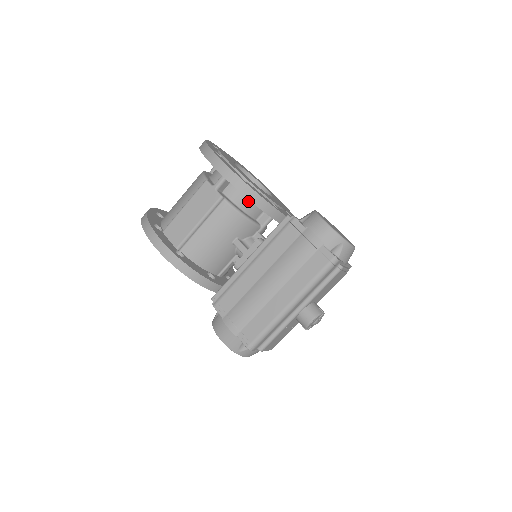
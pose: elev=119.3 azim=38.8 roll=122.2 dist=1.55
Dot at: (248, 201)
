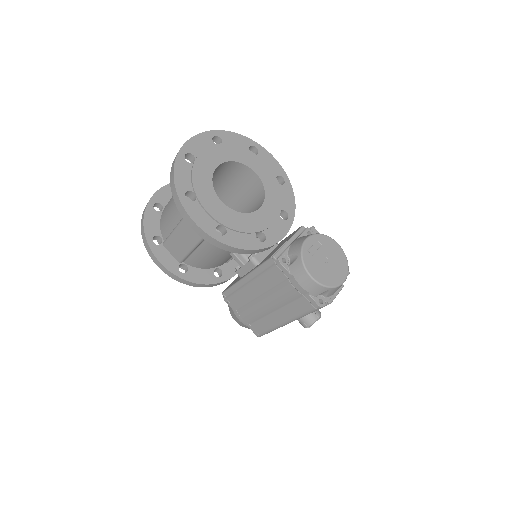
Dot at: occluded
